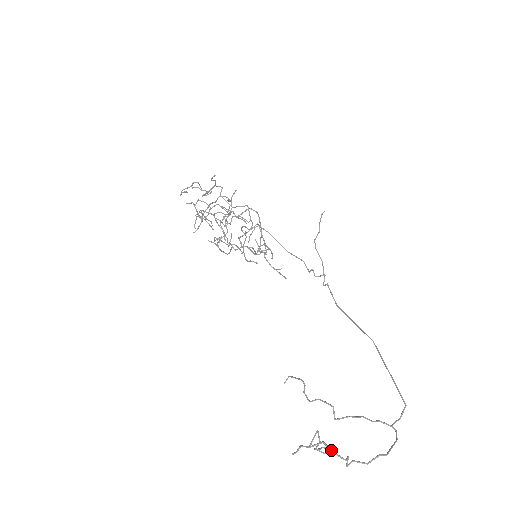
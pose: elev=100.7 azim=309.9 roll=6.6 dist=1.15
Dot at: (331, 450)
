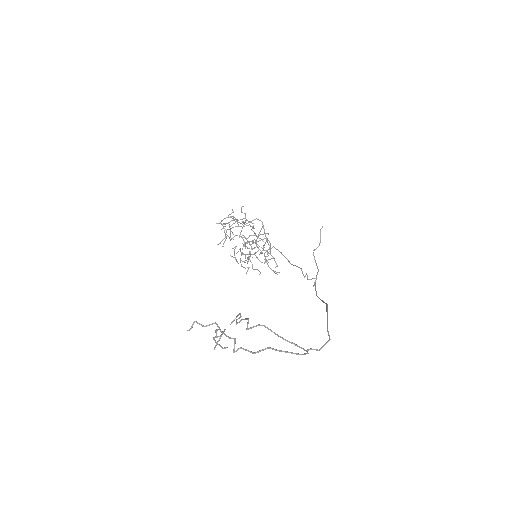
Dot at: (220, 329)
